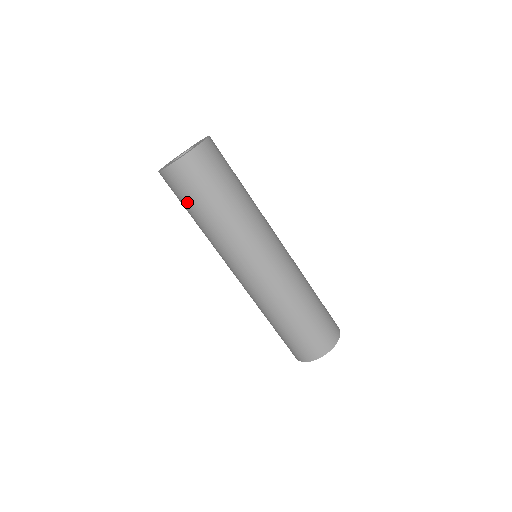
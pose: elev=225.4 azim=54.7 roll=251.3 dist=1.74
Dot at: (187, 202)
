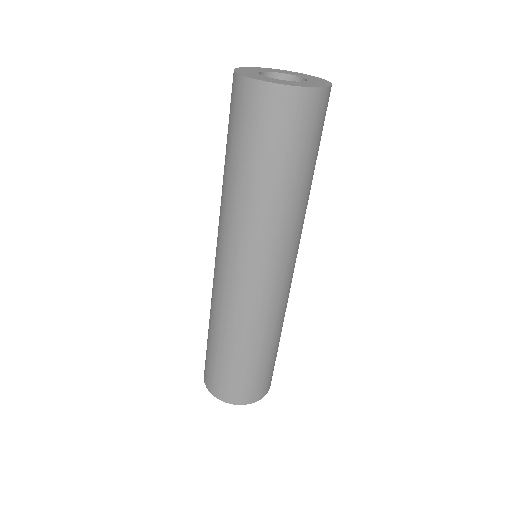
Dot at: (266, 149)
